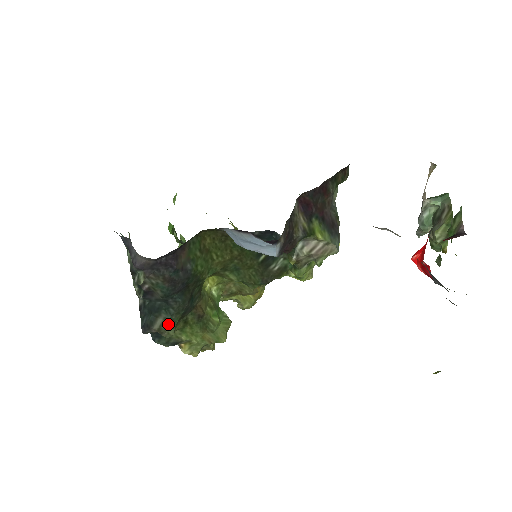
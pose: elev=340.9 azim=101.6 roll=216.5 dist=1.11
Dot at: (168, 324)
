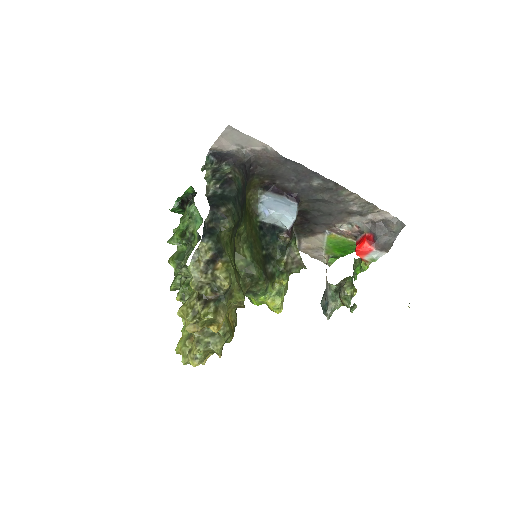
Dot at: (232, 214)
